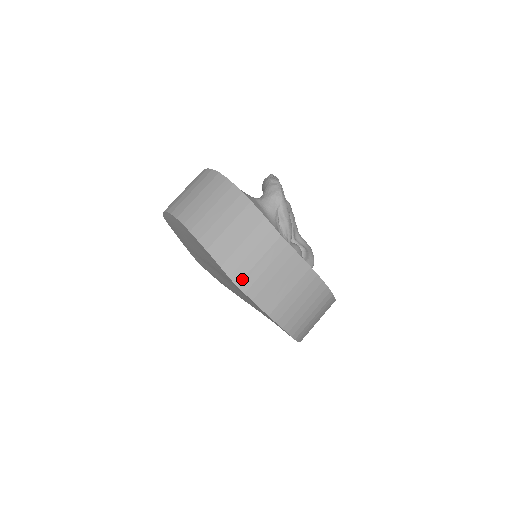
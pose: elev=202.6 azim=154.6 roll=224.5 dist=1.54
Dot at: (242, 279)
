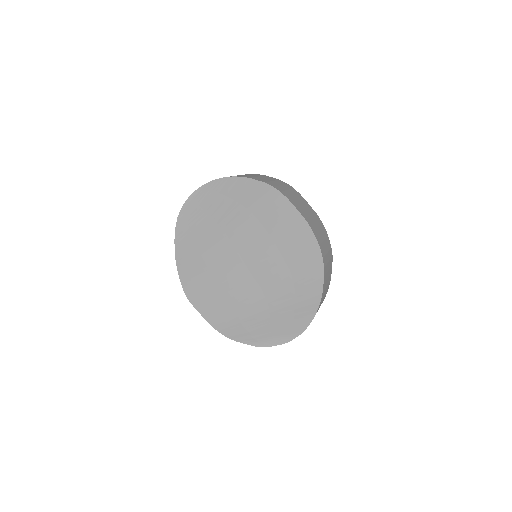
Dot at: (282, 191)
